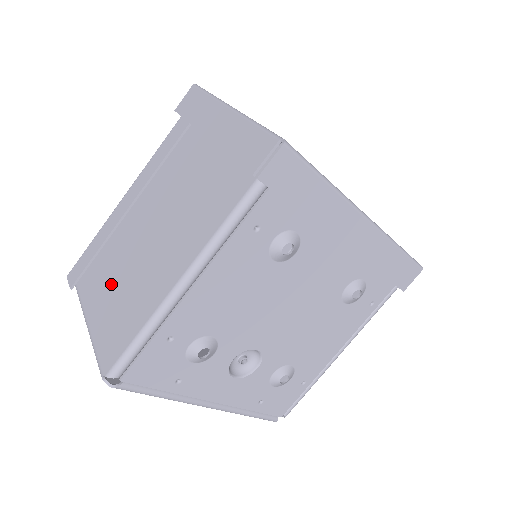
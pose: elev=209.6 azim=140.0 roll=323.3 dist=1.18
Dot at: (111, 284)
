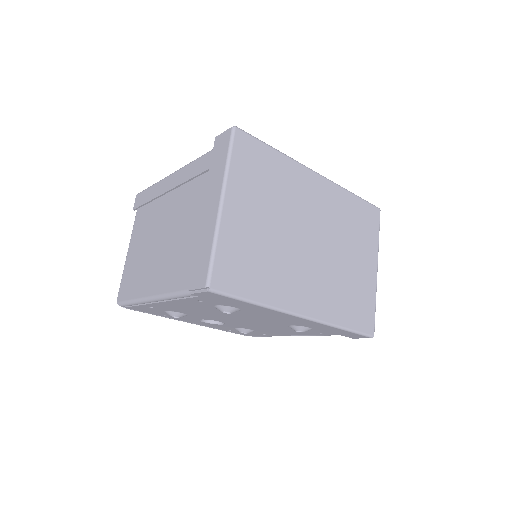
Dot at: (142, 241)
